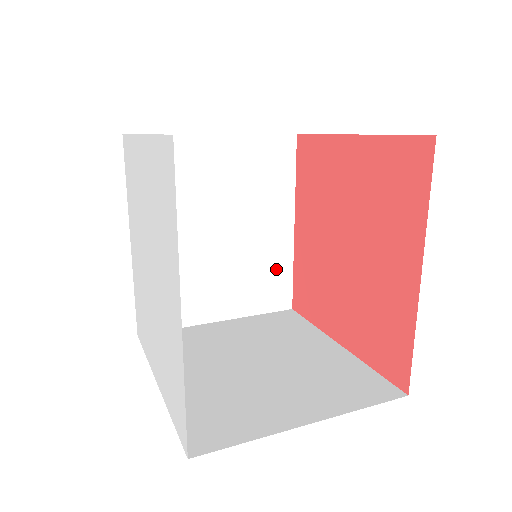
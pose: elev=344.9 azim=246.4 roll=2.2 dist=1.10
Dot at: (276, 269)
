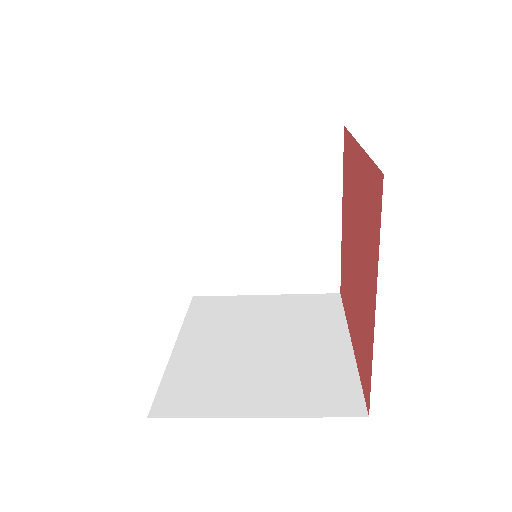
Dot at: (334, 375)
